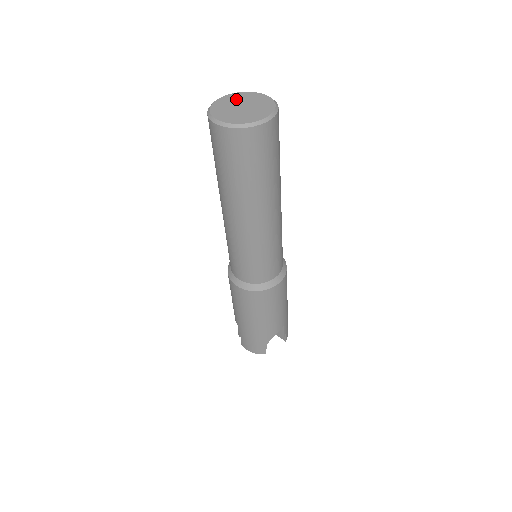
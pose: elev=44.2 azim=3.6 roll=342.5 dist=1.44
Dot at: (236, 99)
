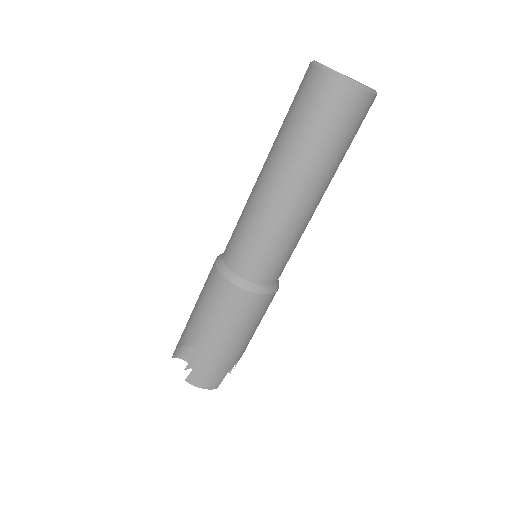
Dot at: occluded
